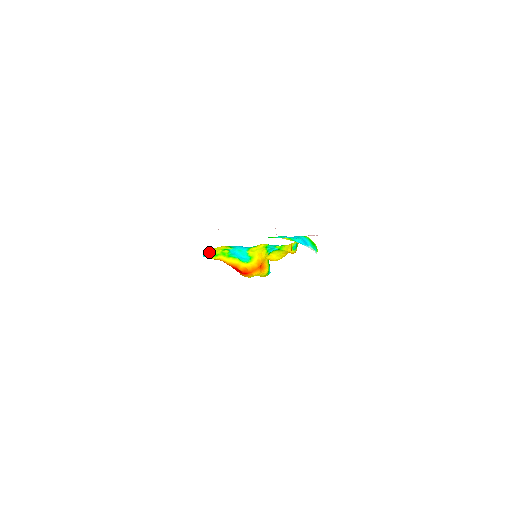
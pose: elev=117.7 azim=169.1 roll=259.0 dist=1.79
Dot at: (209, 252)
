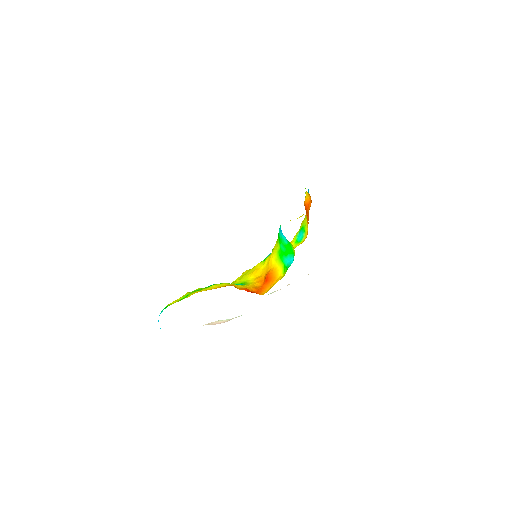
Dot at: (168, 304)
